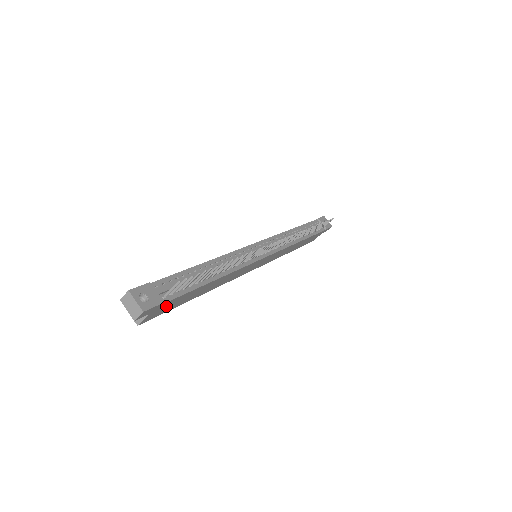
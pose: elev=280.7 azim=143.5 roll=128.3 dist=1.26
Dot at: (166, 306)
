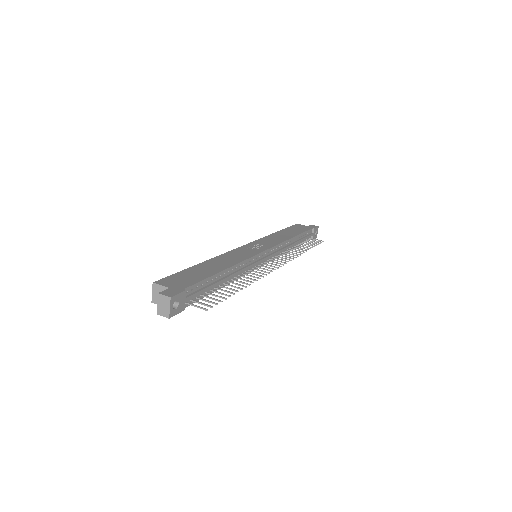
Dot at: occluded
